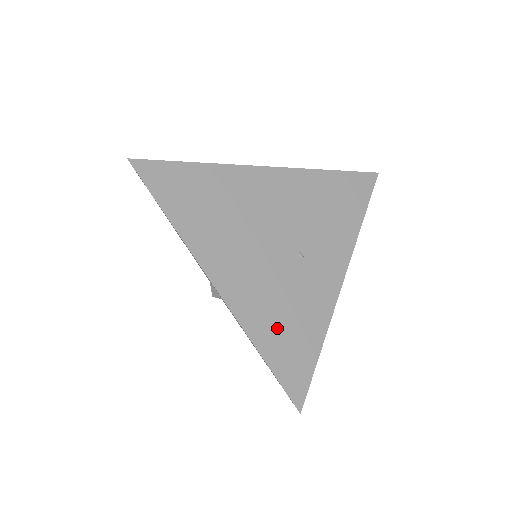
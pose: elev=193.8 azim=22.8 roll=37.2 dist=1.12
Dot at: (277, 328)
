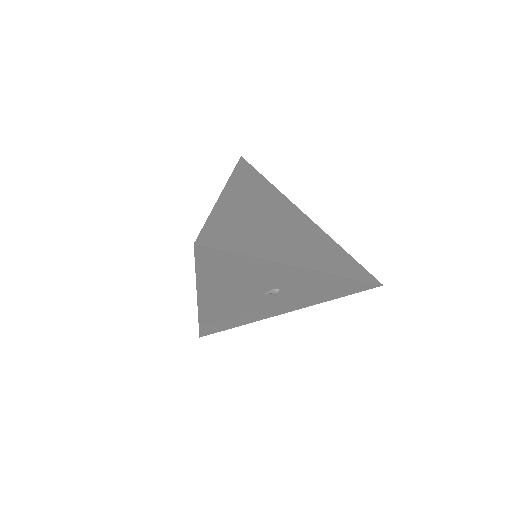
Dot at: (234, 225)
